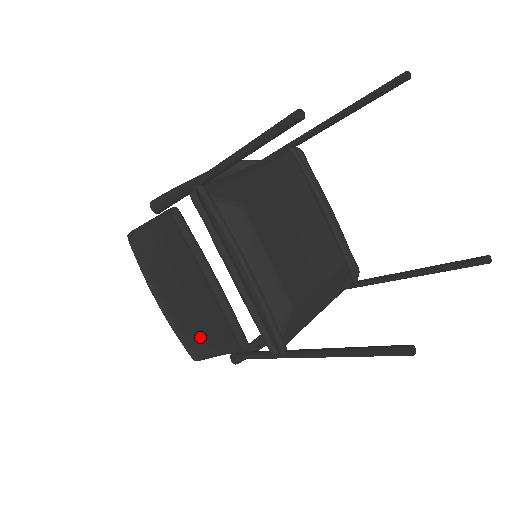
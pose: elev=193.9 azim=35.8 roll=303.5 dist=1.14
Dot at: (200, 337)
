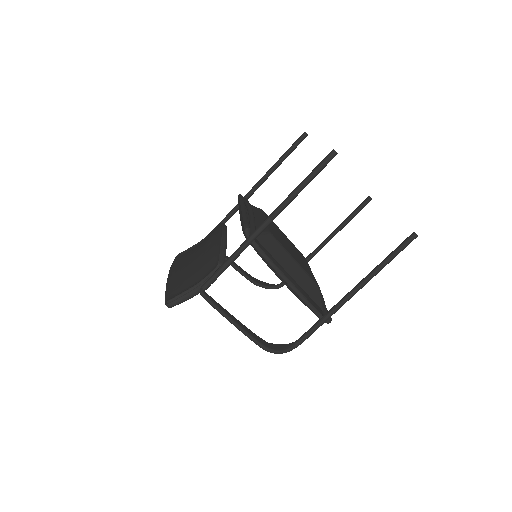
Dot at: (186, 282)
